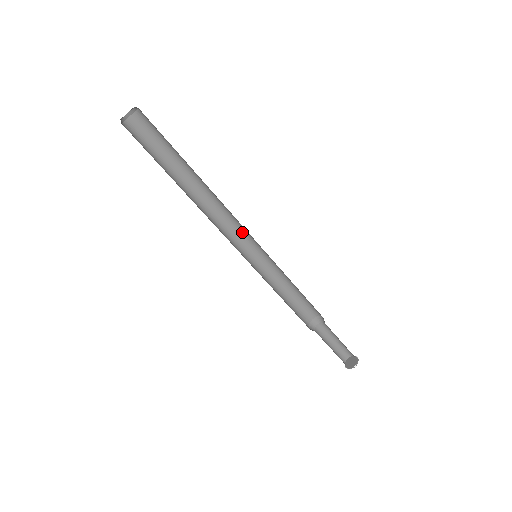
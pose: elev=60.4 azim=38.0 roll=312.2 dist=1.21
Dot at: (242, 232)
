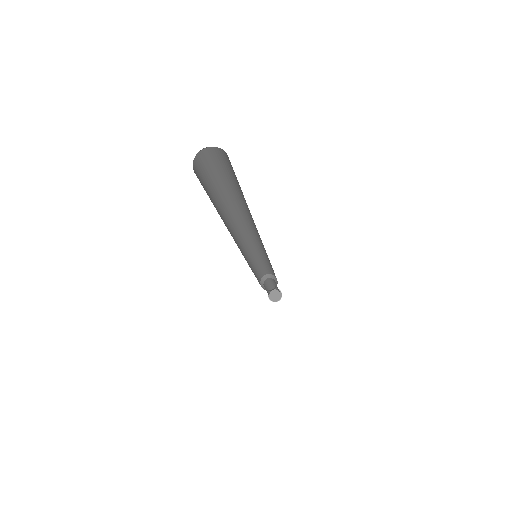
Dot at: occluded
